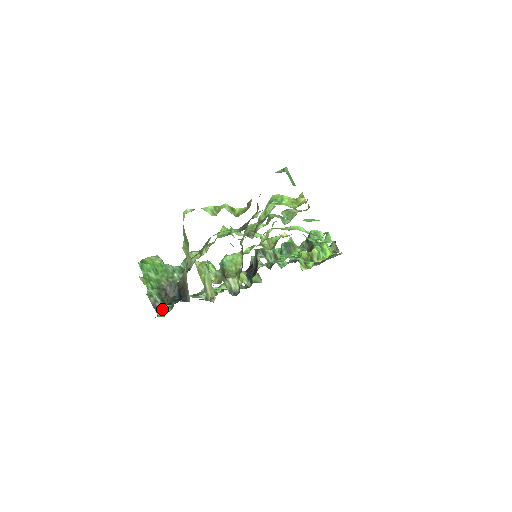
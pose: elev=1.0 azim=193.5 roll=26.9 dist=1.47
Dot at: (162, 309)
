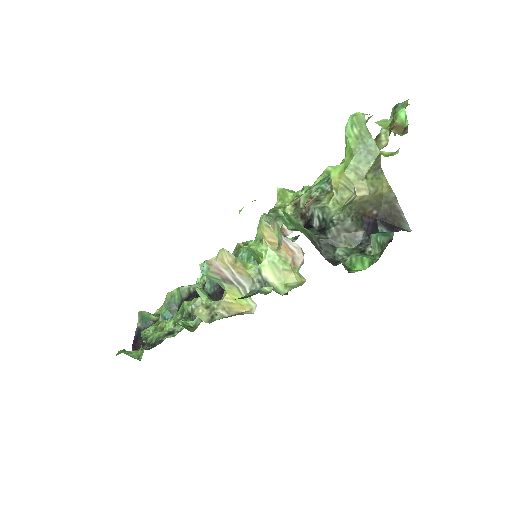
Dot at: (349, 262)
